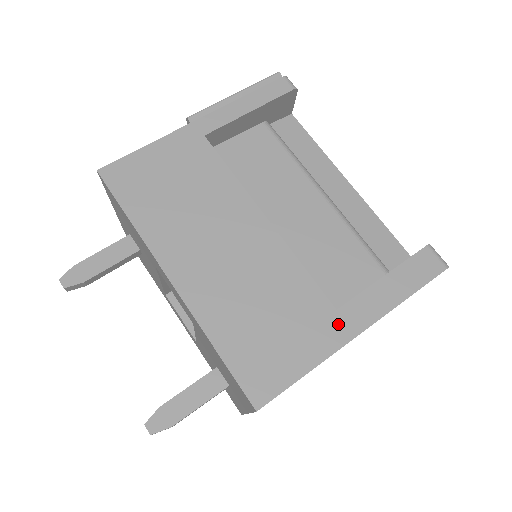
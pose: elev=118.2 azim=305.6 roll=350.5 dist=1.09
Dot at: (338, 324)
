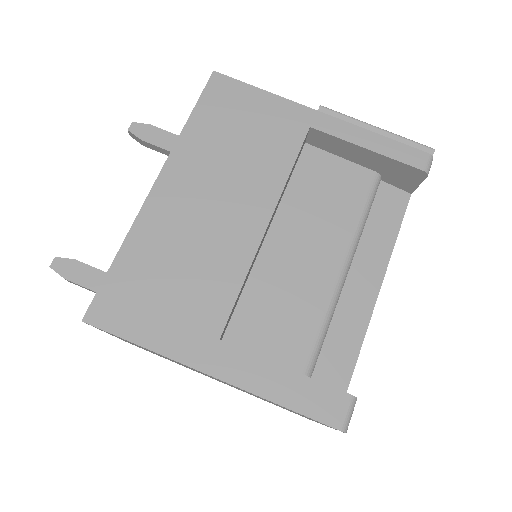
Dot at: (206, 349)
